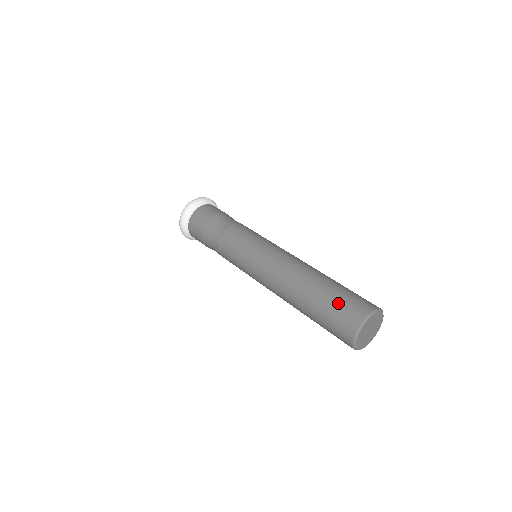
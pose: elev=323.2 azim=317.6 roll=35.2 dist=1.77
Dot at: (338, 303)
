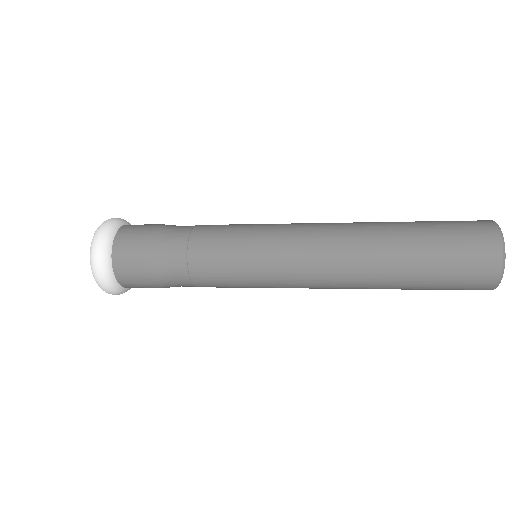
Dot at: (450, 237)
